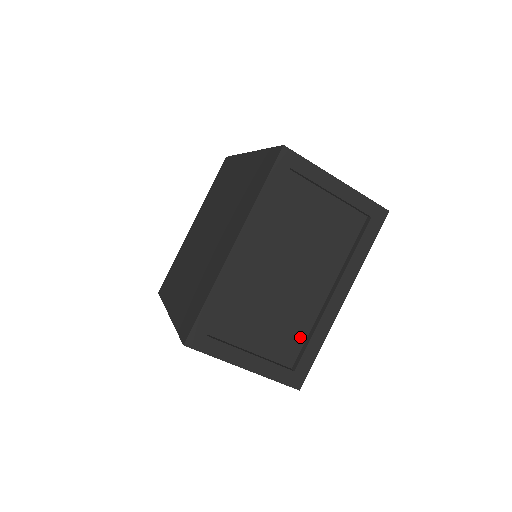
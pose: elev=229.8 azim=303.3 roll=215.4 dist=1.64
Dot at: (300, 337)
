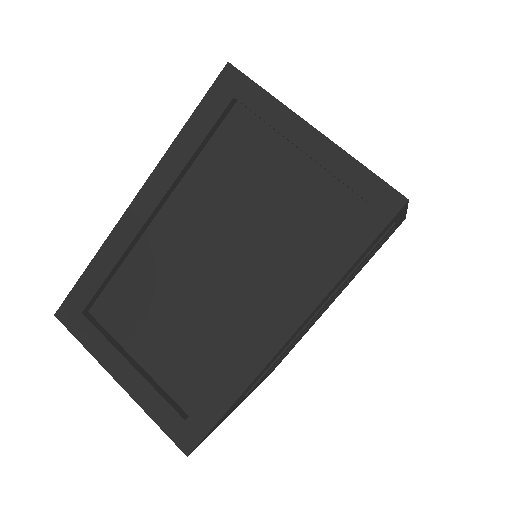
Dot at: occluded
